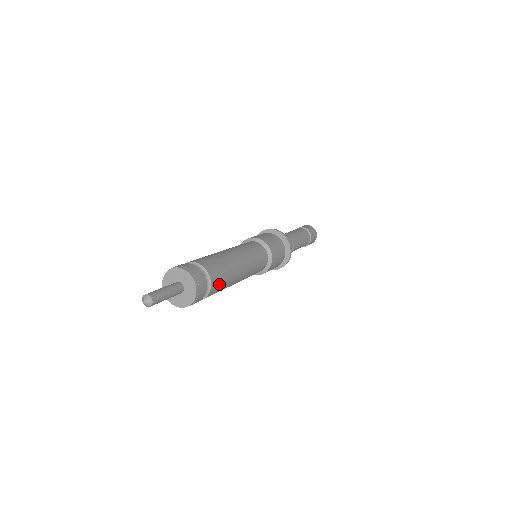
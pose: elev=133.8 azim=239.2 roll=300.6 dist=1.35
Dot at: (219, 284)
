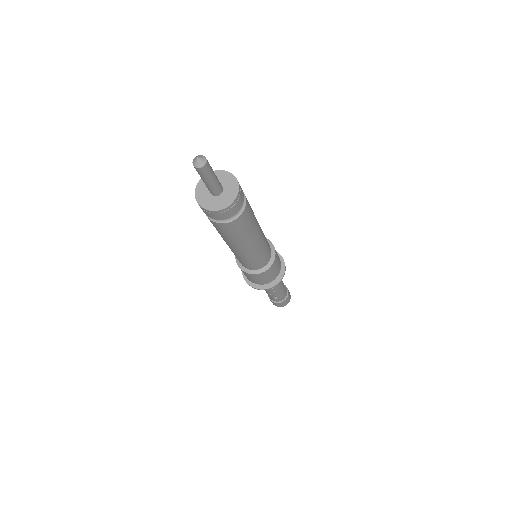
Dot at: (234, 229)
